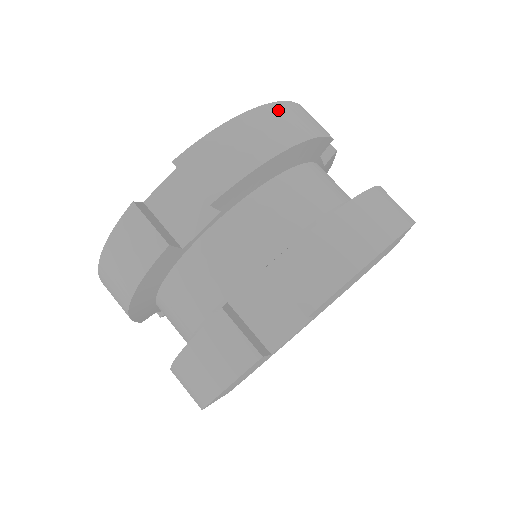
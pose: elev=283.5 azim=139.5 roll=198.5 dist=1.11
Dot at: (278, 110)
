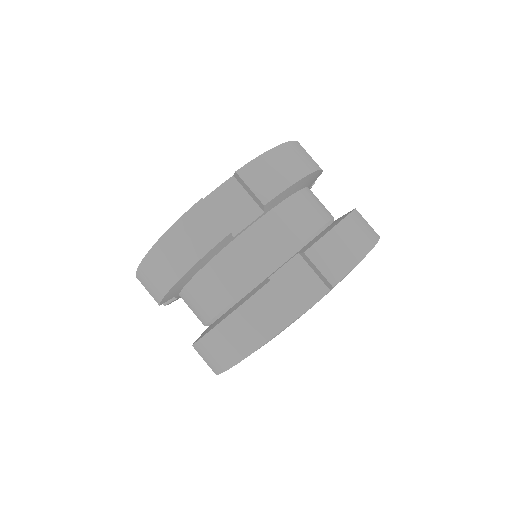
Dot at: (297, 147)
